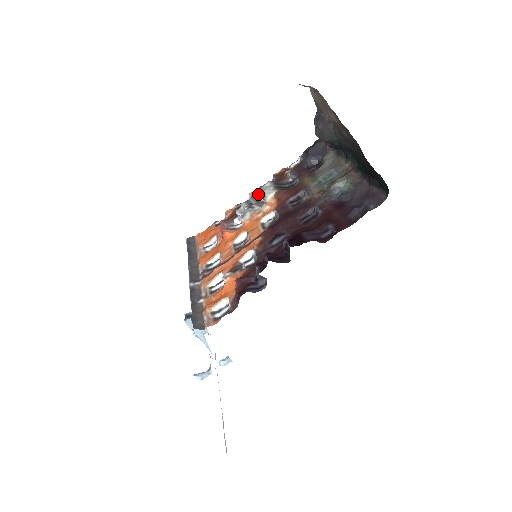
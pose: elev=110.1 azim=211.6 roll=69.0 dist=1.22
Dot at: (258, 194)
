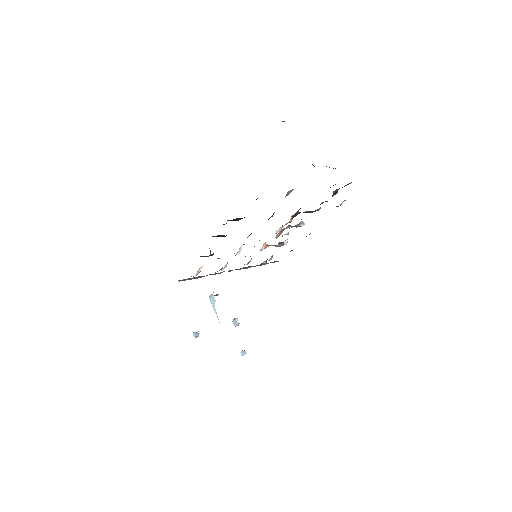
Dot at: (301, 221)
